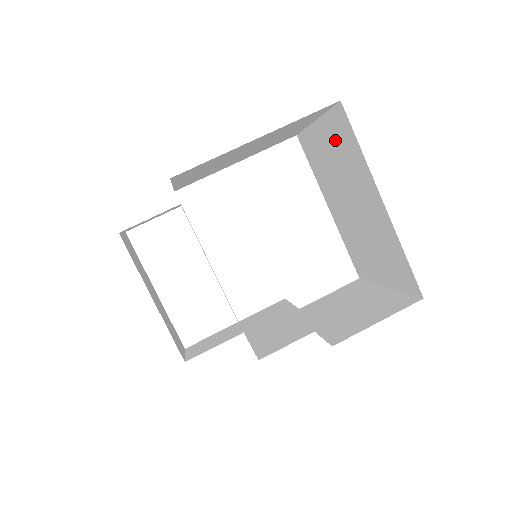
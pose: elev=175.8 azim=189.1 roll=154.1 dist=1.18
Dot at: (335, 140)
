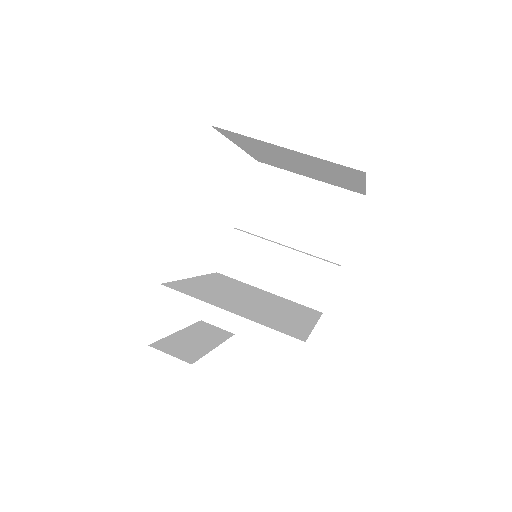
Dot at: (319, 163)
